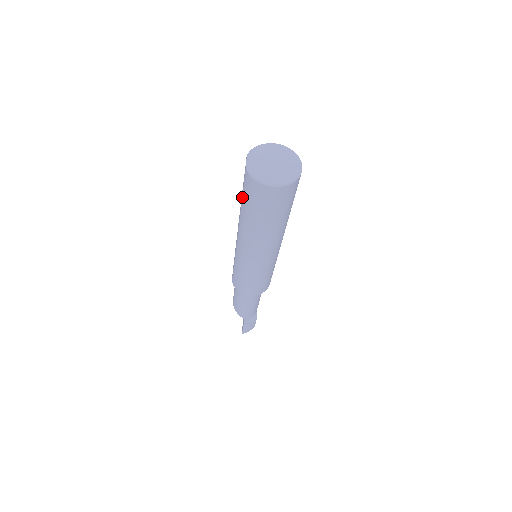
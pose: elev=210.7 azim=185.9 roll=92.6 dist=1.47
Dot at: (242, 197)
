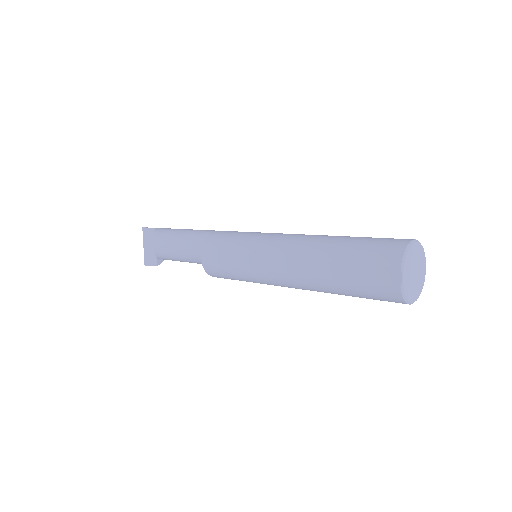
Dot at: (351, 282)
